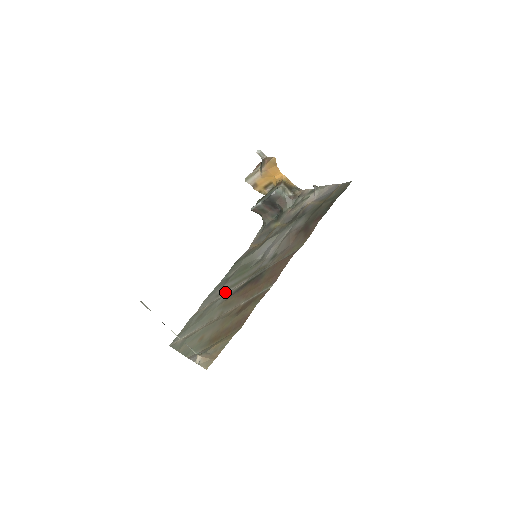
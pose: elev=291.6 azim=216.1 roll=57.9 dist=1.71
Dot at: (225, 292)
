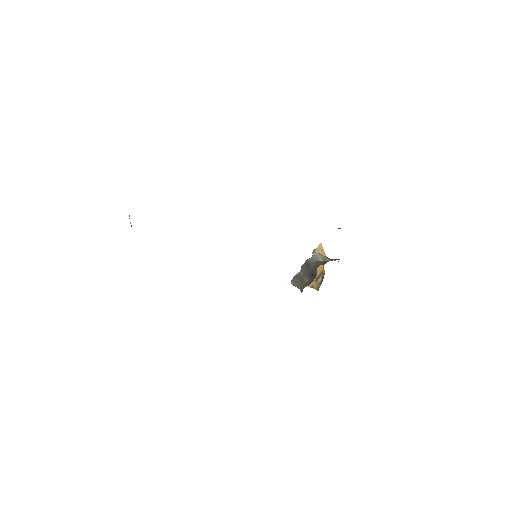
Dot at: occluded
